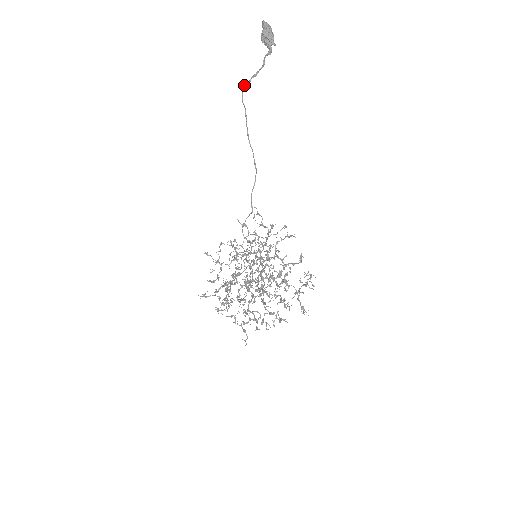
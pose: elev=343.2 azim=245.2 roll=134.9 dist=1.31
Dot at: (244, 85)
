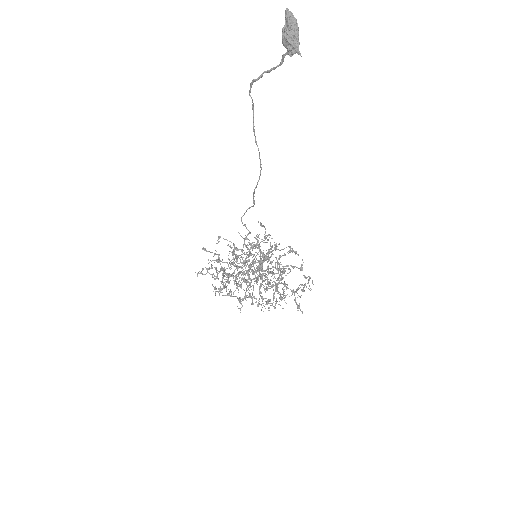
Dot at: (254, 79)
